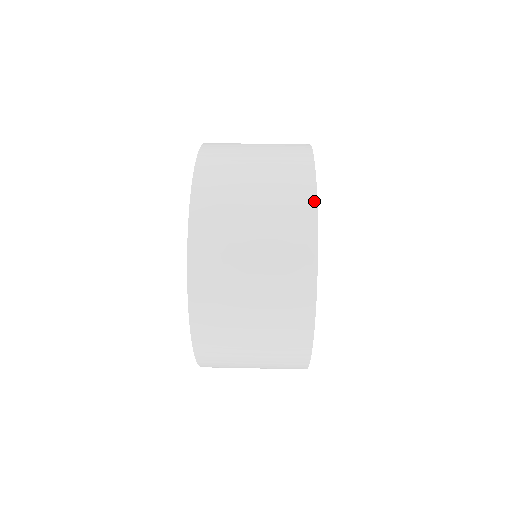
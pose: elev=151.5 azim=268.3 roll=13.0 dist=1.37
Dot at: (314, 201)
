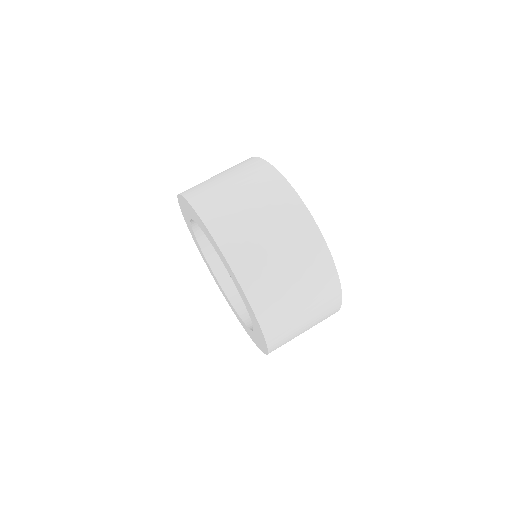
Dot at: (315, 226)
